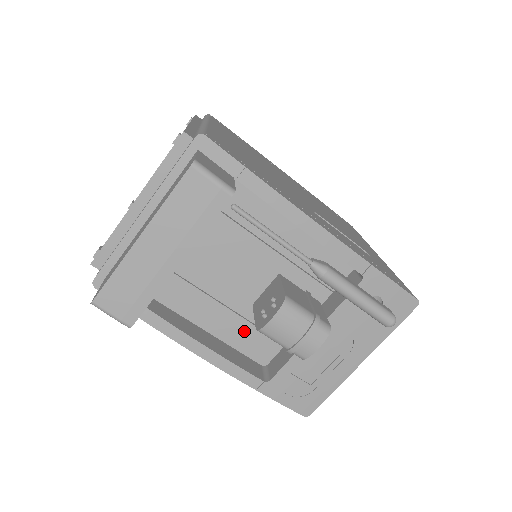
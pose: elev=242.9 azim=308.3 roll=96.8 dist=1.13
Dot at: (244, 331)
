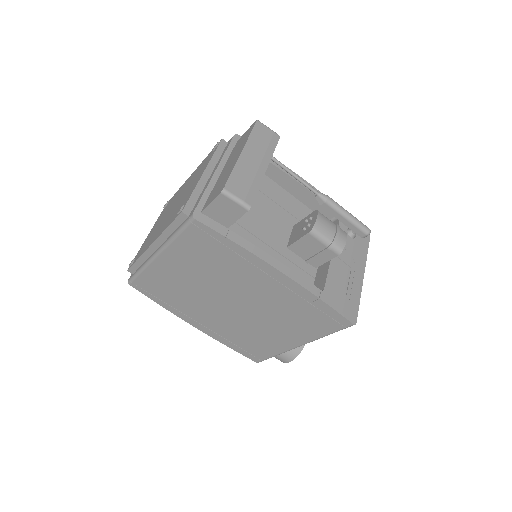
Dot at: occluded
